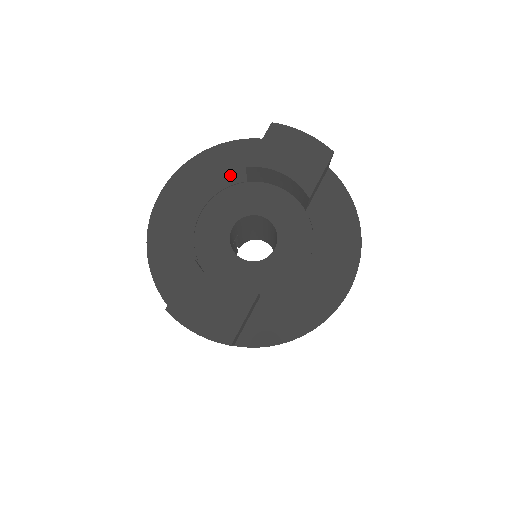
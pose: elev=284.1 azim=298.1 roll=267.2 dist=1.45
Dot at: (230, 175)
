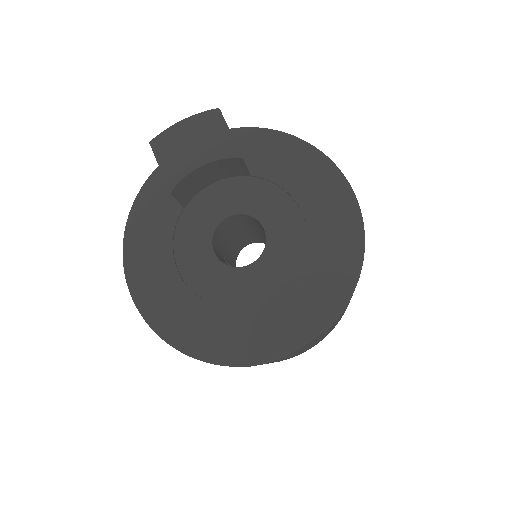
Dot at: (166, 219)
